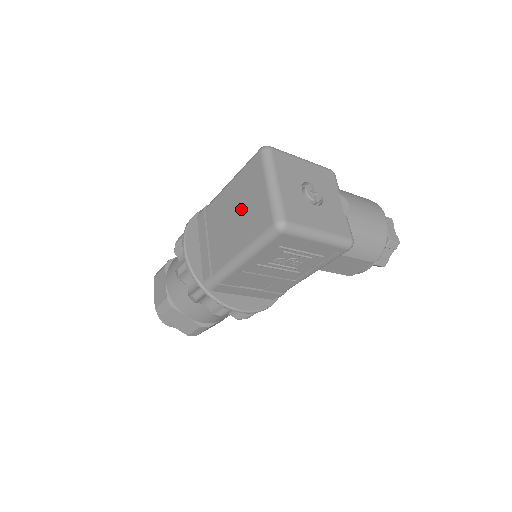
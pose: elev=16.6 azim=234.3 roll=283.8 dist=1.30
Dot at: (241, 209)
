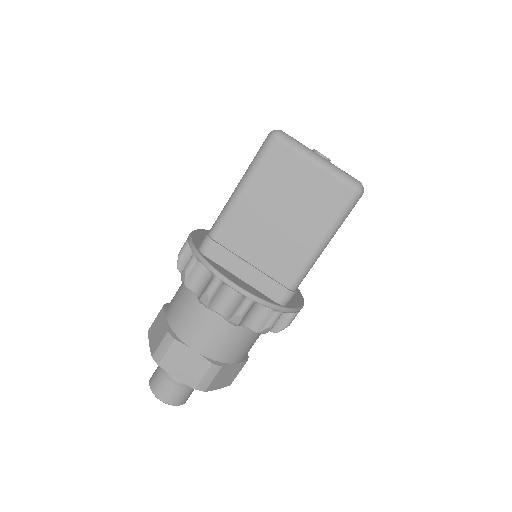
Dot at: (289, 205)
